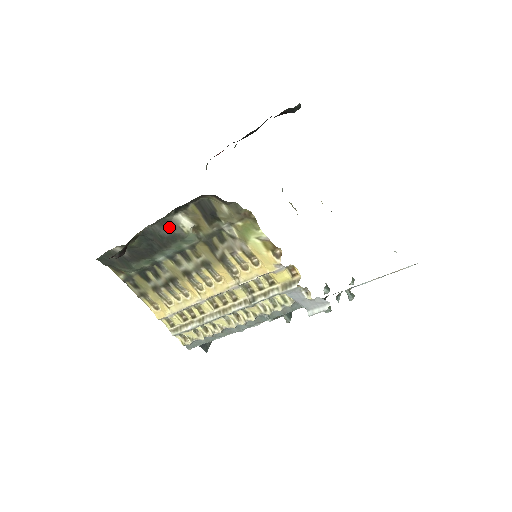
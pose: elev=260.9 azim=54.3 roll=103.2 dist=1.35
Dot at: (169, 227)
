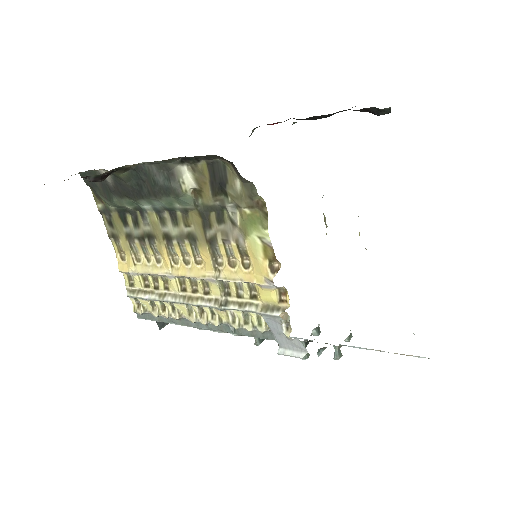
Dot at: (167, 175)
